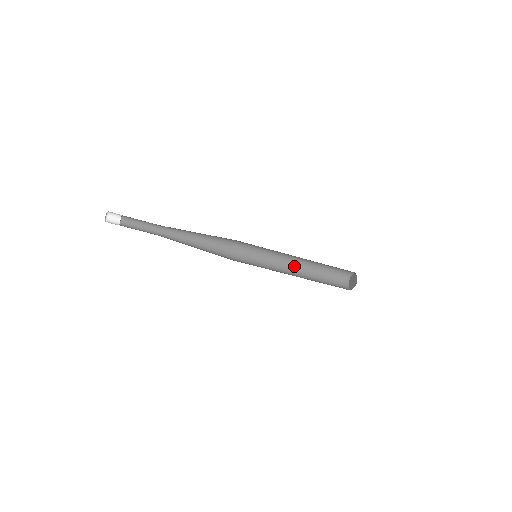
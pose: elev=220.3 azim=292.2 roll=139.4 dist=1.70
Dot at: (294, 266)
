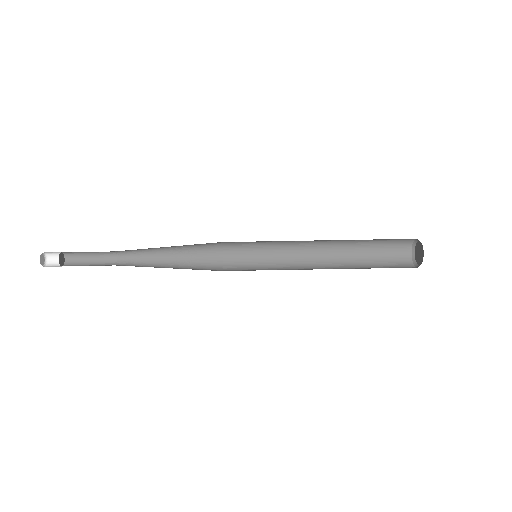
Dot at: (322, 268)
